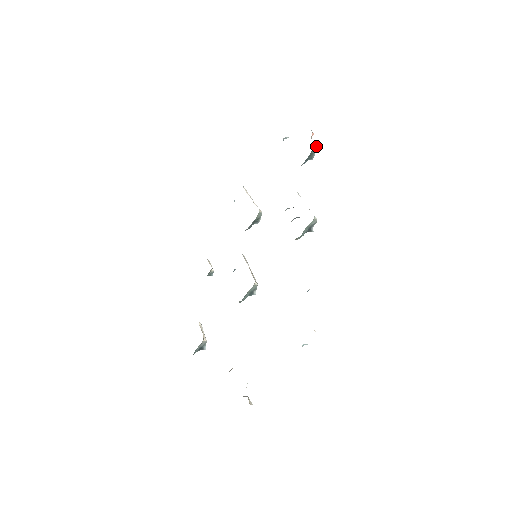
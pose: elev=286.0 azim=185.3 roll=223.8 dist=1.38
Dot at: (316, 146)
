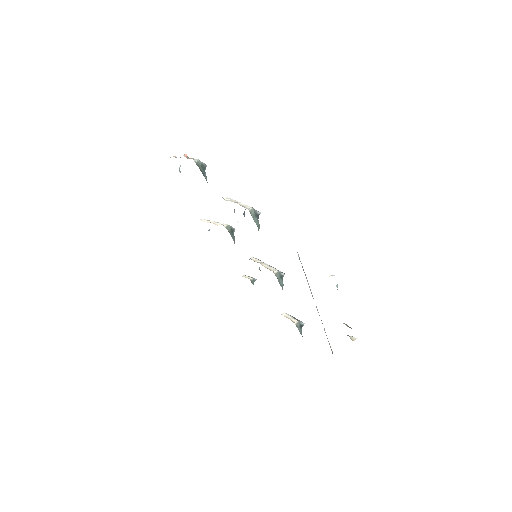
Dot at: (196, 161)
